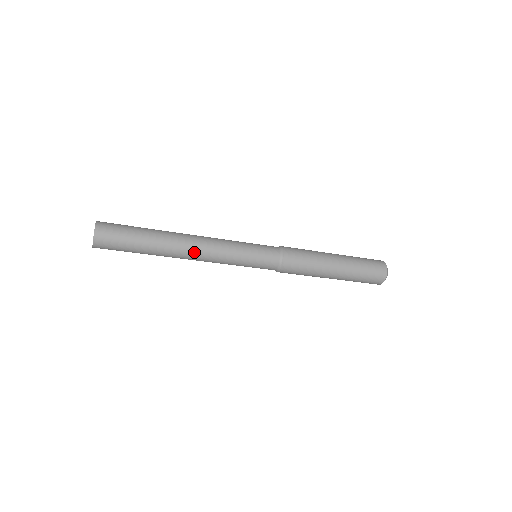
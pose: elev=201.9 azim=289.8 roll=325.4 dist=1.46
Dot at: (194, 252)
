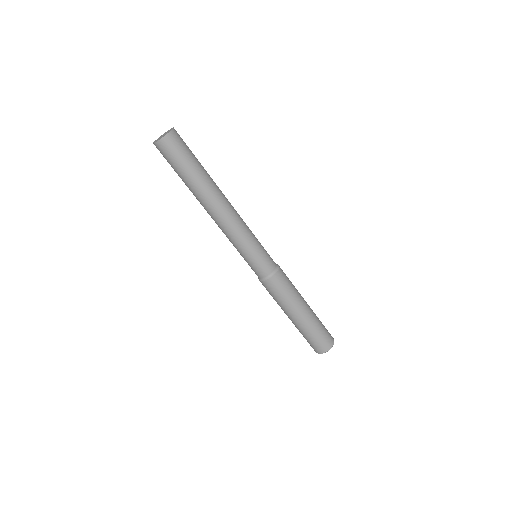
Dot at: (229, 202)
